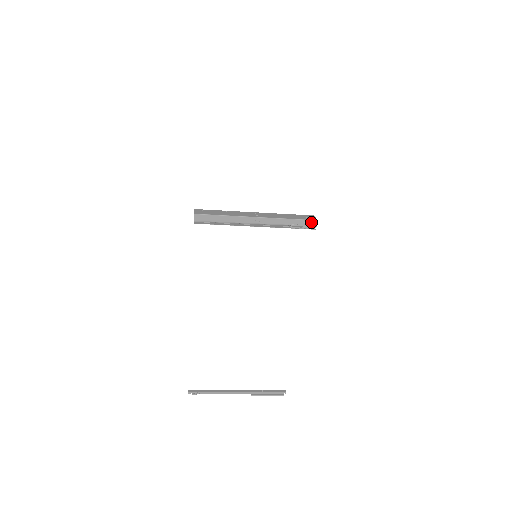
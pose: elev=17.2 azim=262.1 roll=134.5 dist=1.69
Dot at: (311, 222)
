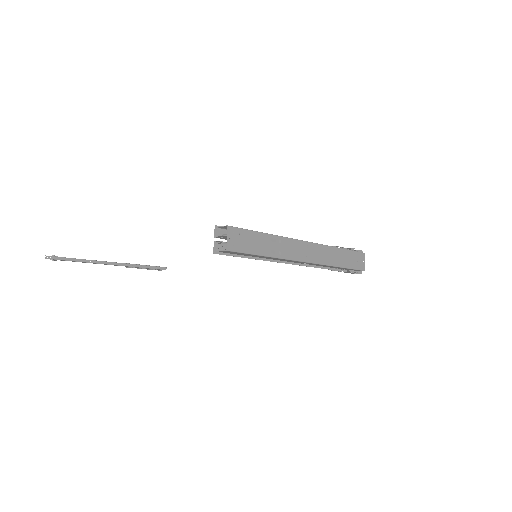
Dot at: (357, 270)
